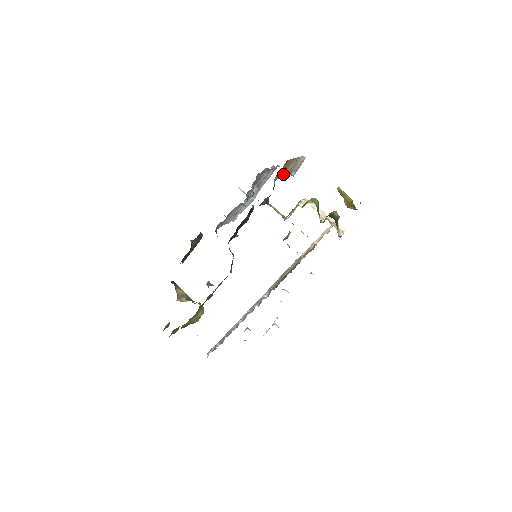
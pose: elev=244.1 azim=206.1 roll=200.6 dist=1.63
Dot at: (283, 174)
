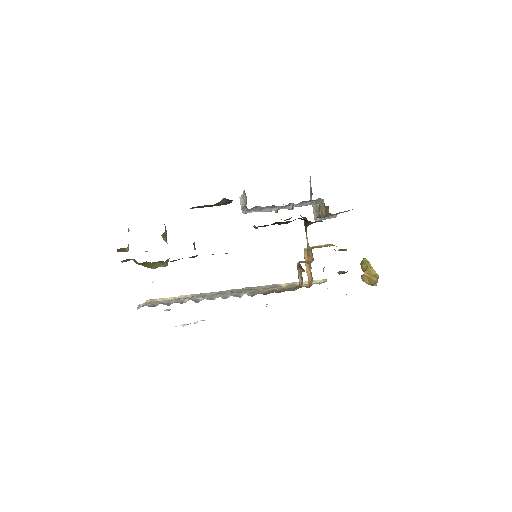
Dot at: occluded
